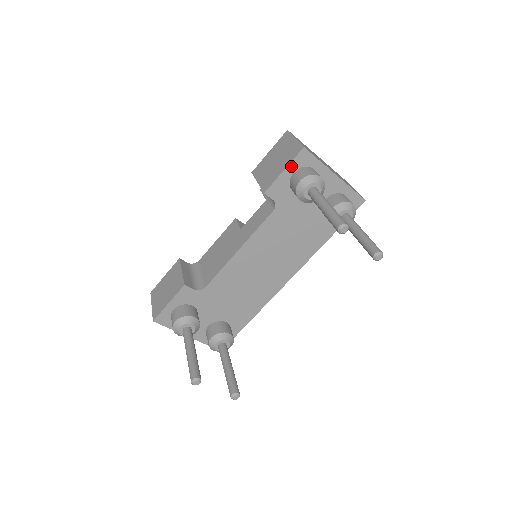
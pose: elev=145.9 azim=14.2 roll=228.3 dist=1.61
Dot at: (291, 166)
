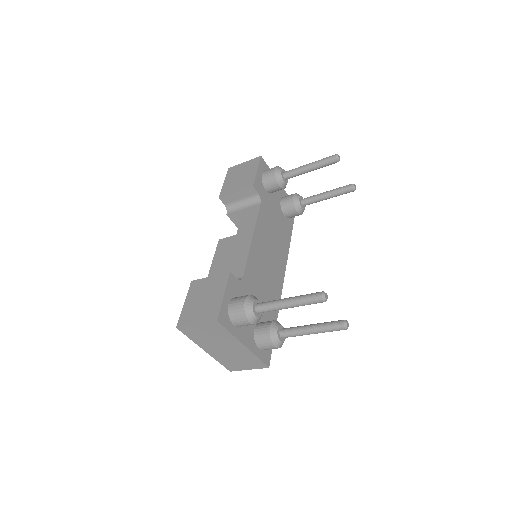
Dot at: (259, 168)
